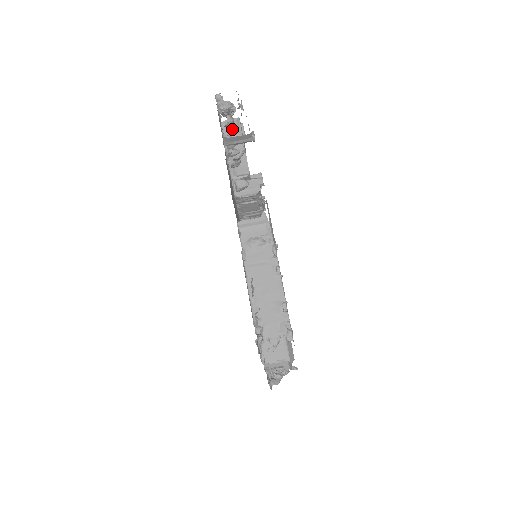
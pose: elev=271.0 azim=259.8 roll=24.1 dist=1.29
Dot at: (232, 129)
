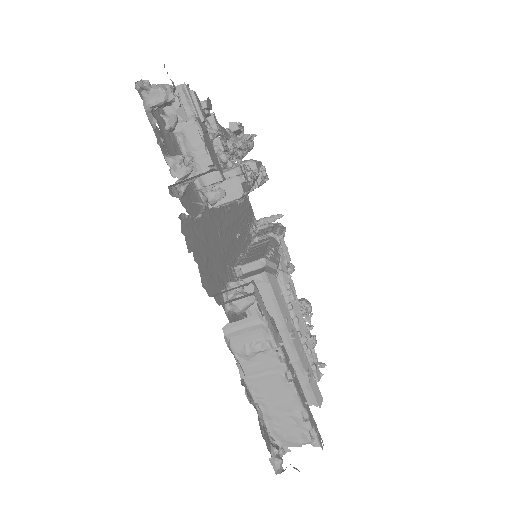
Dot at: occluded
